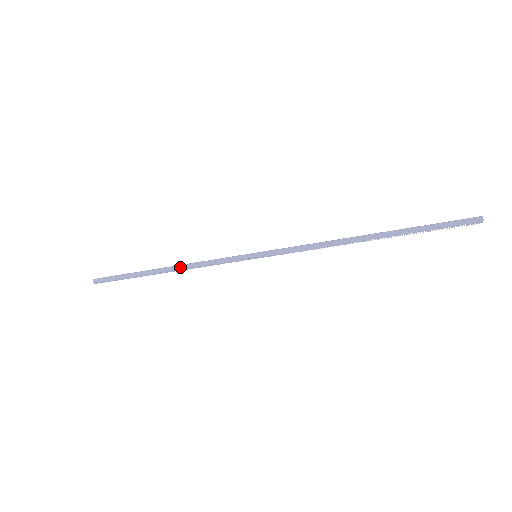
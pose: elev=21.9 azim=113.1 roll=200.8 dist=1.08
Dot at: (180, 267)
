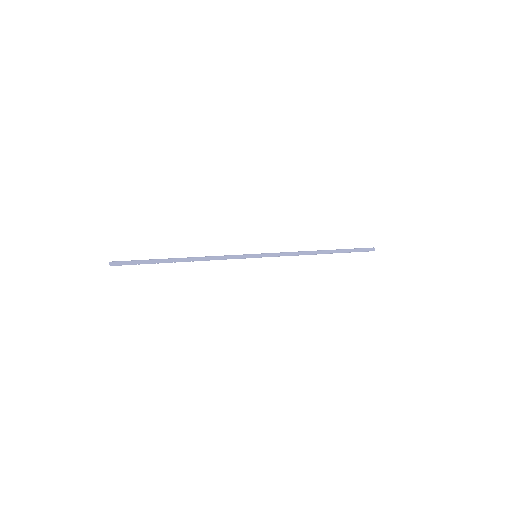
Dot at: (199, 260)
